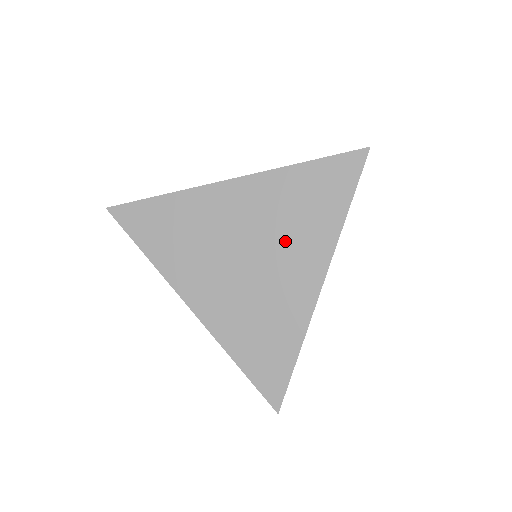
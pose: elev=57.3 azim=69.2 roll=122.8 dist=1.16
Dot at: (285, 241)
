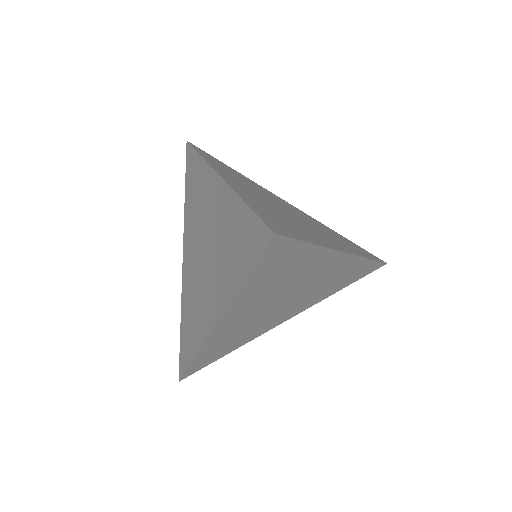
Dot at: (319, 229)
